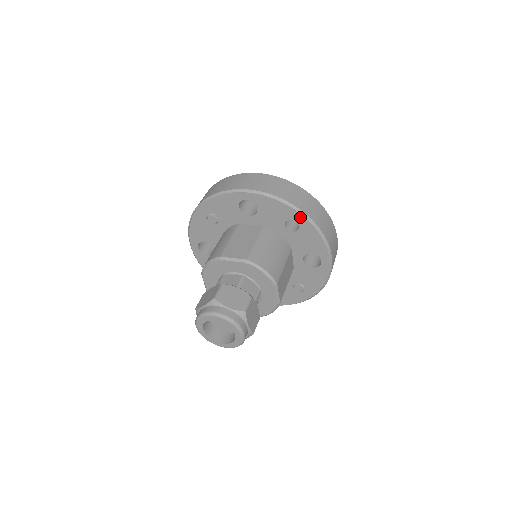
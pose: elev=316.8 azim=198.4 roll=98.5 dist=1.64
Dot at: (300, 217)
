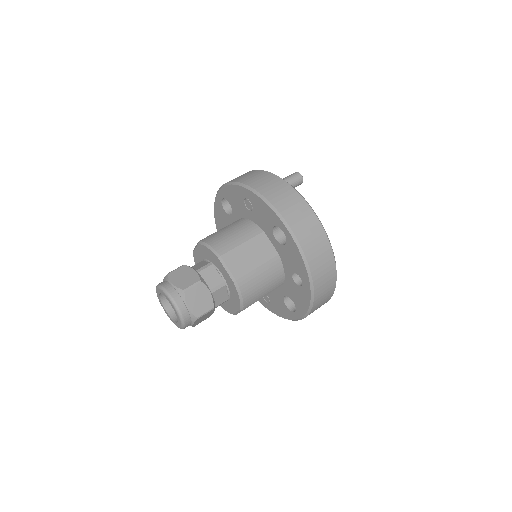
Dot at: (308, 285)
